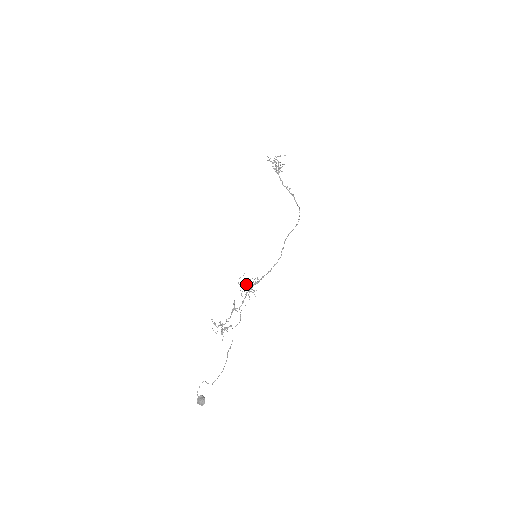
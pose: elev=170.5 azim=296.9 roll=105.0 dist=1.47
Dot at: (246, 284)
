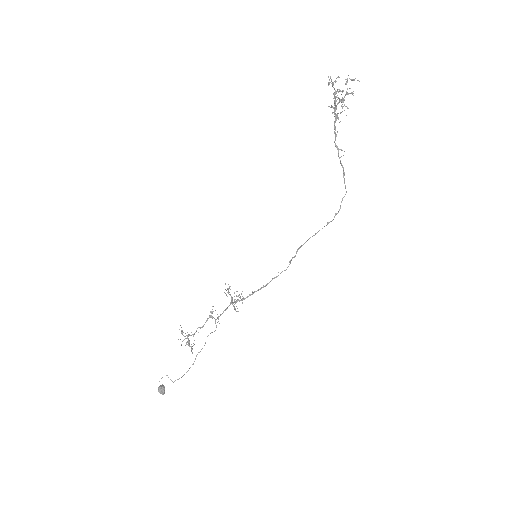
Dot at: occluded
